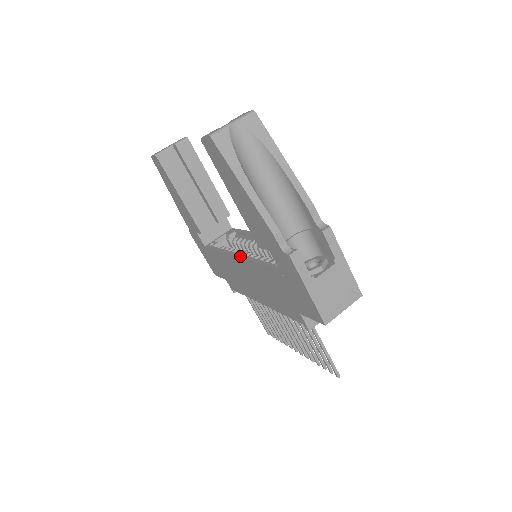
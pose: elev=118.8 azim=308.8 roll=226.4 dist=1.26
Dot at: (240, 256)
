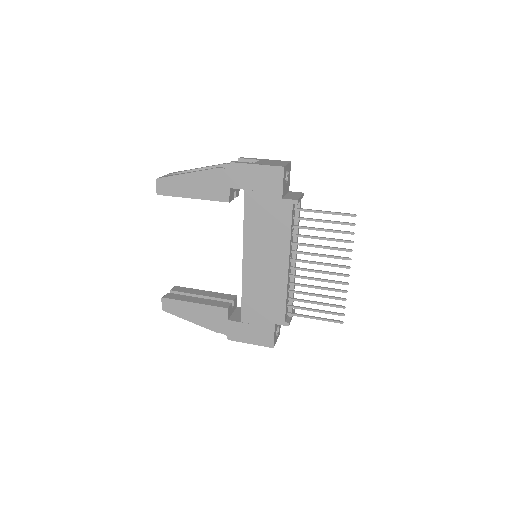
Dot at: (243, 252)
